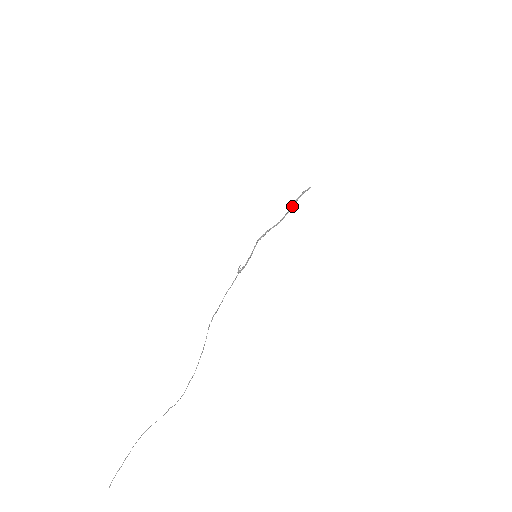
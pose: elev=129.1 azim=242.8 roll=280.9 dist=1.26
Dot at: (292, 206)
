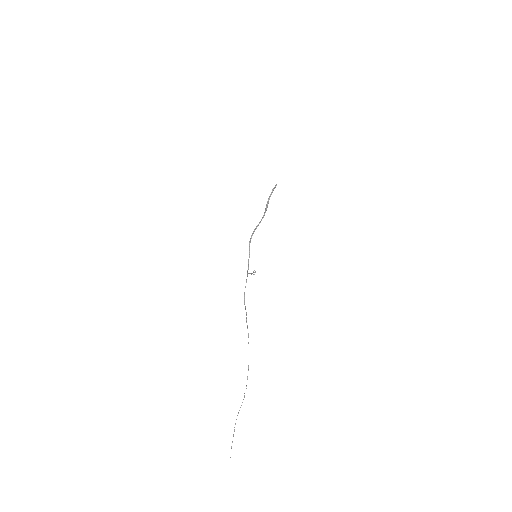
Dot at: (267, 204)
